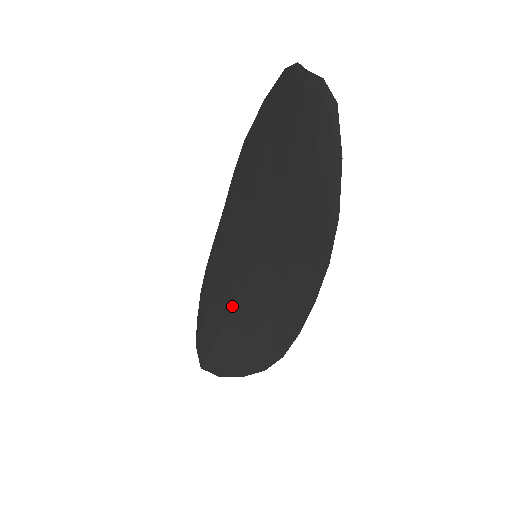
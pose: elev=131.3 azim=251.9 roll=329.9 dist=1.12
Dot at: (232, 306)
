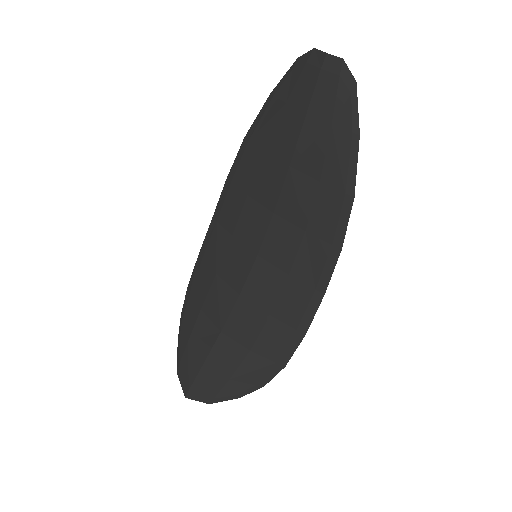
Dot at: (225, 318)
